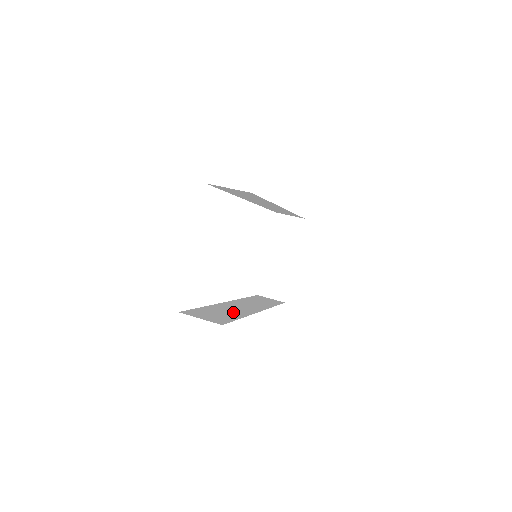
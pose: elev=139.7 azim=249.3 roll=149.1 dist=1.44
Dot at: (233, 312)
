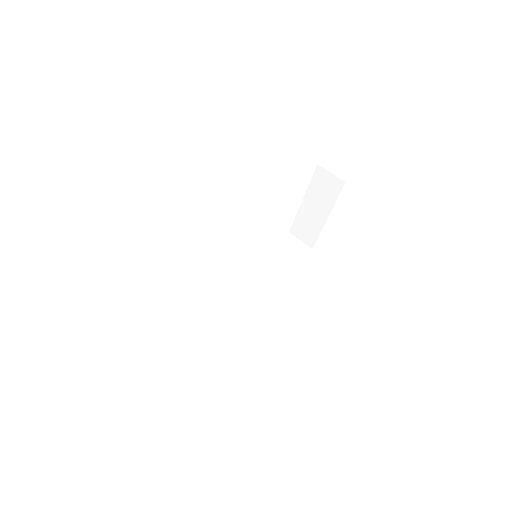
Dot at: (217, 316)
